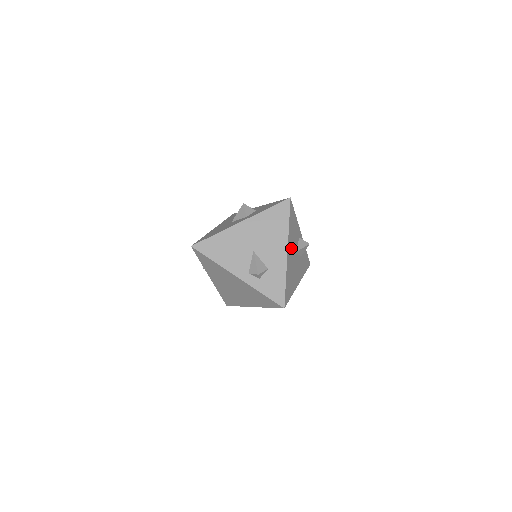
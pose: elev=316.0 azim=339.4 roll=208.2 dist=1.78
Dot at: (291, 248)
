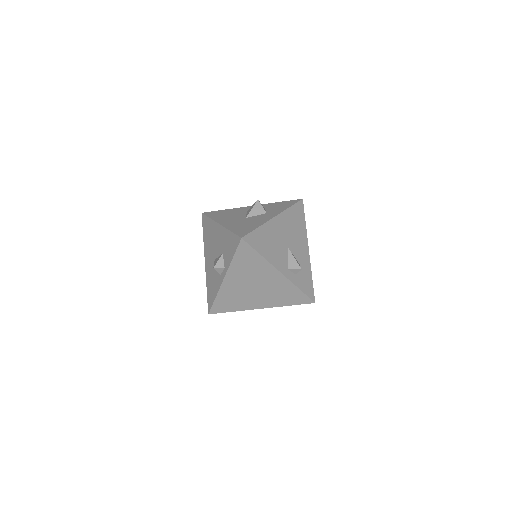
Dot at: occluded
